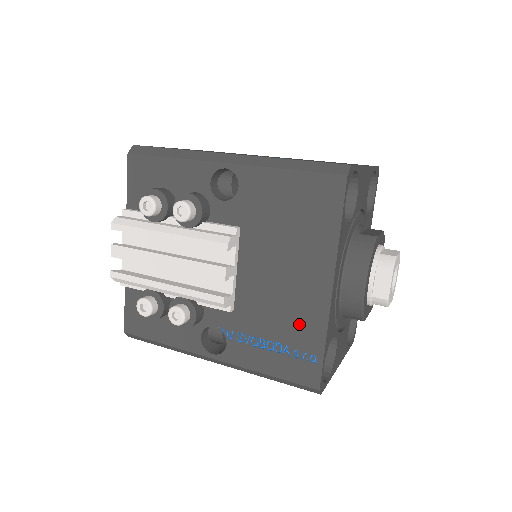
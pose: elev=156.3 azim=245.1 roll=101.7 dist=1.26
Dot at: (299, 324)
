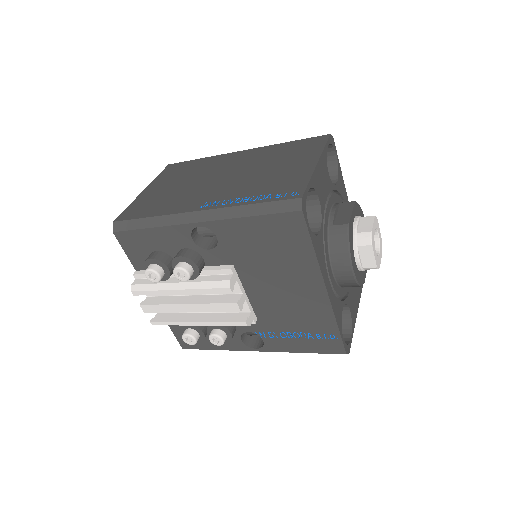
Dot at: (312, 318)
